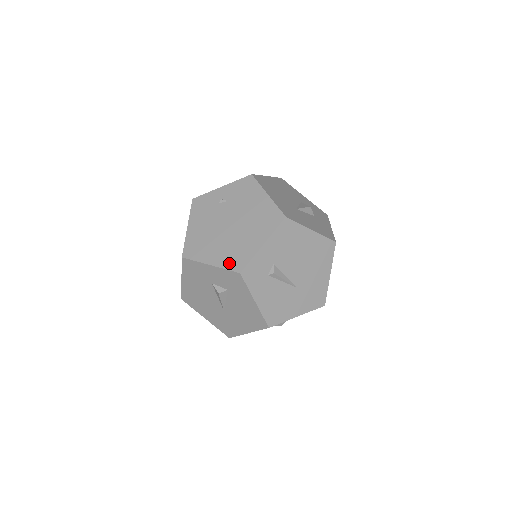
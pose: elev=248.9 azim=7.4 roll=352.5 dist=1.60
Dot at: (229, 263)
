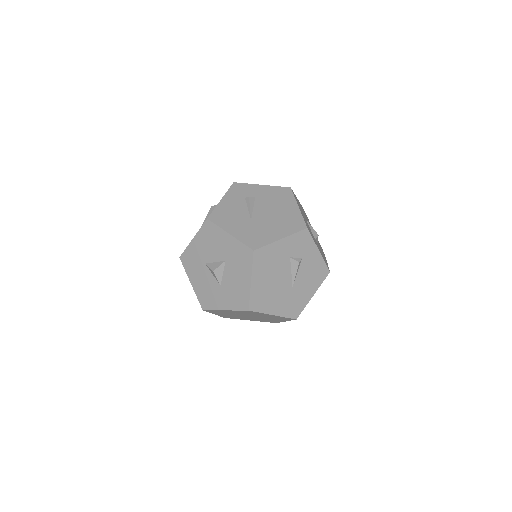
Dot at: occluded
